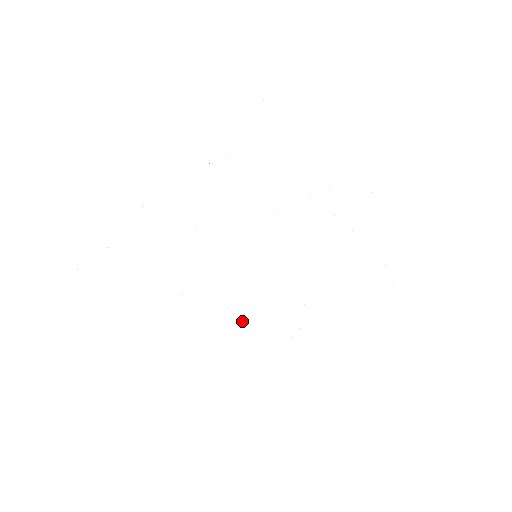
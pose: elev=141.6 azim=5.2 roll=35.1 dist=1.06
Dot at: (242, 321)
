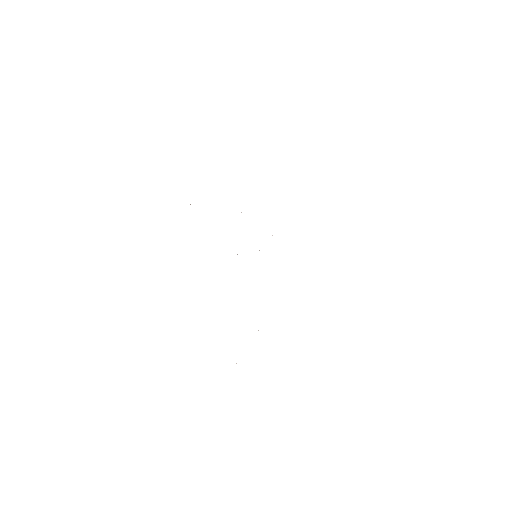
Dot at: occluded
